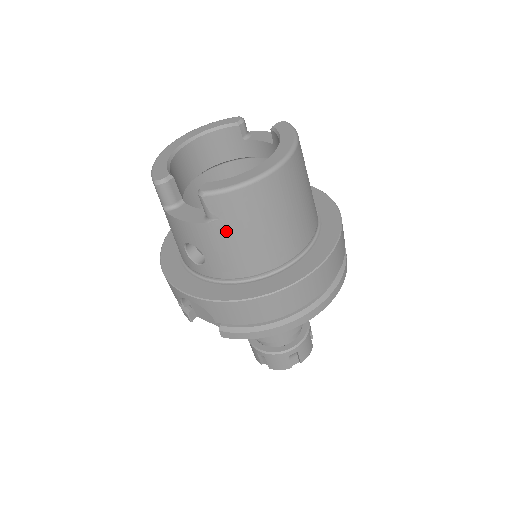
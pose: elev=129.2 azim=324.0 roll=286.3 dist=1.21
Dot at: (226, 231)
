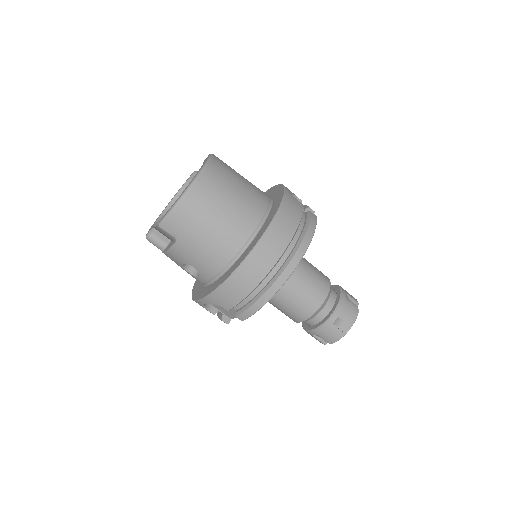
Dot at: (188, 241)
